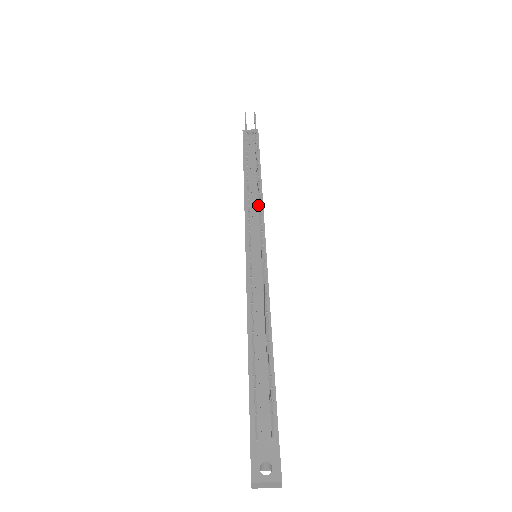
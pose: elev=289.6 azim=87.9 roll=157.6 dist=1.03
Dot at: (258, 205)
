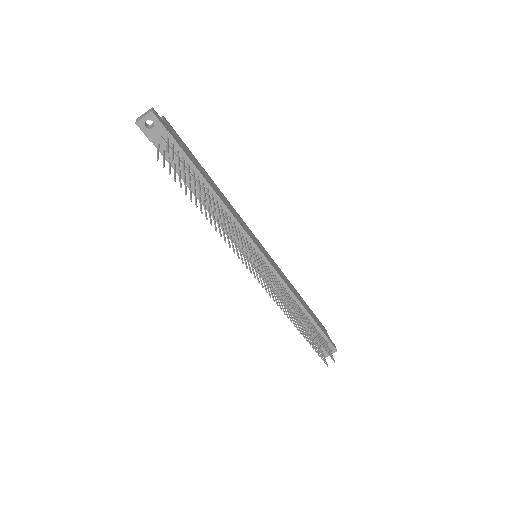
Dot at: (234, 226)
